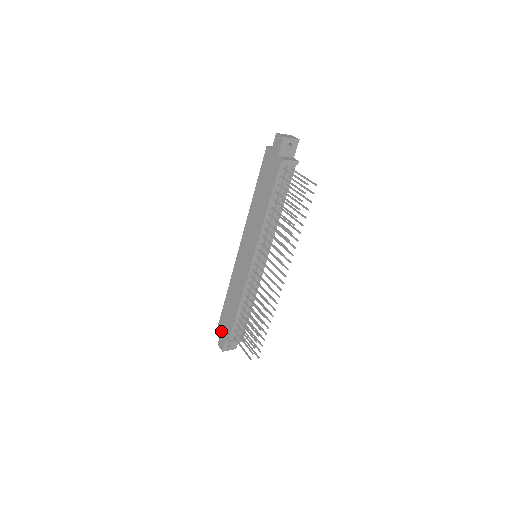
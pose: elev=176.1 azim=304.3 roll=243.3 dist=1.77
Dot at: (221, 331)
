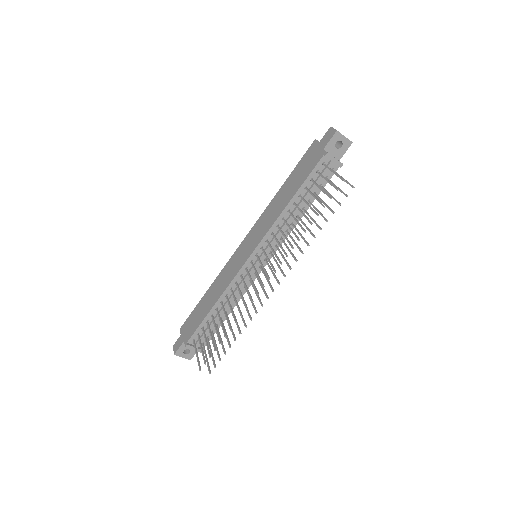
Dot at: (183, 331)
